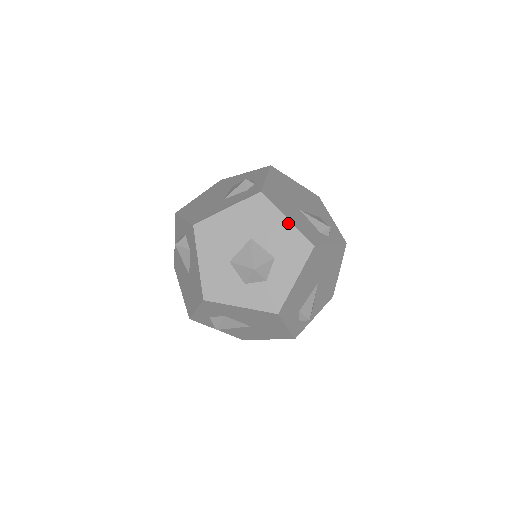
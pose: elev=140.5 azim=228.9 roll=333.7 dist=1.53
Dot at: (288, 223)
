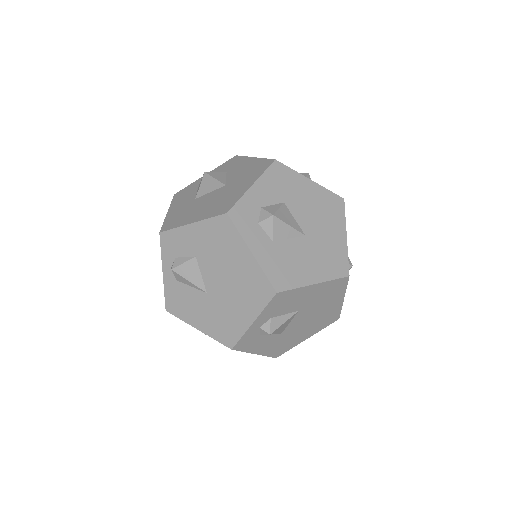
Dot at: occluded
